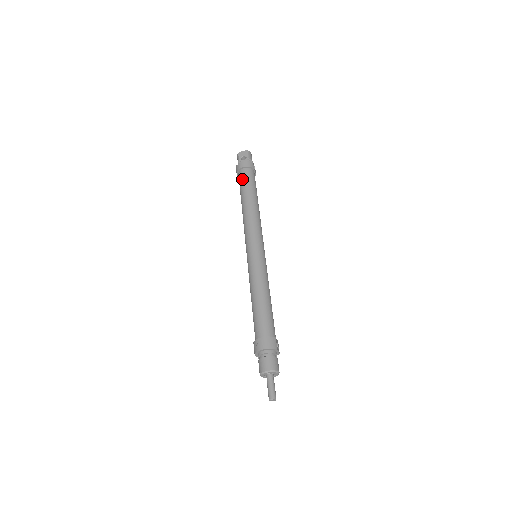
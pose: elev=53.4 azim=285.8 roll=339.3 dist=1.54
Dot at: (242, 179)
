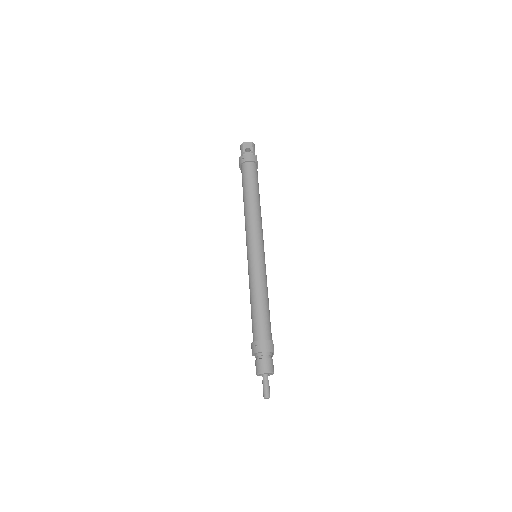
Dot at: (246, 173)
